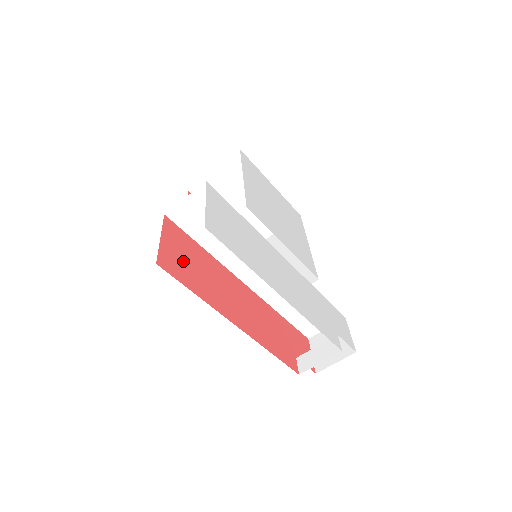
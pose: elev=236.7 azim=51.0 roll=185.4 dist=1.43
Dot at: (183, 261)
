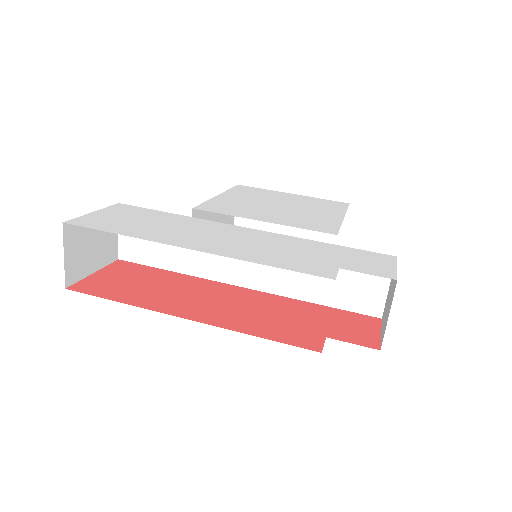
Dot at: (119, 283)
